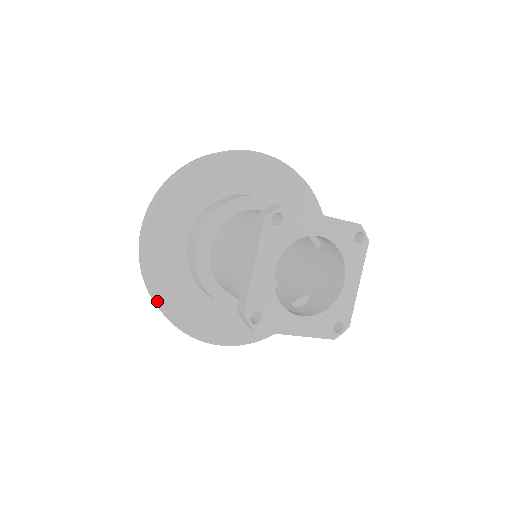
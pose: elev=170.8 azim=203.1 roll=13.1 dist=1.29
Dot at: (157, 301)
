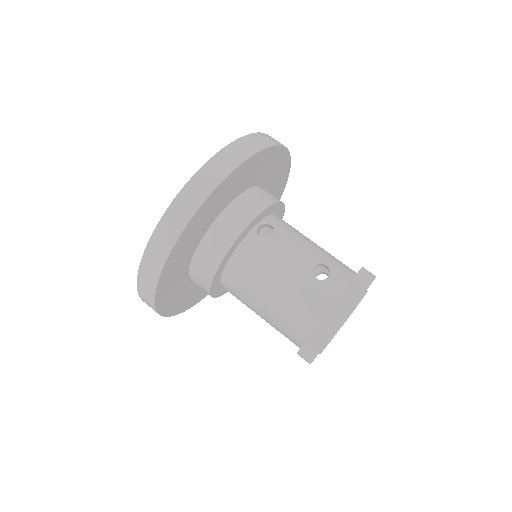
Dot at: (199, 301)
